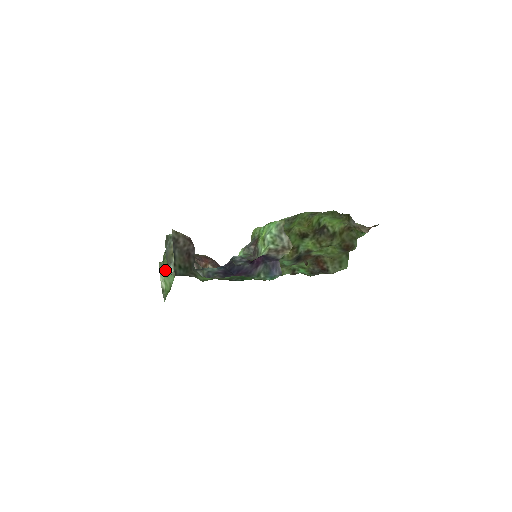
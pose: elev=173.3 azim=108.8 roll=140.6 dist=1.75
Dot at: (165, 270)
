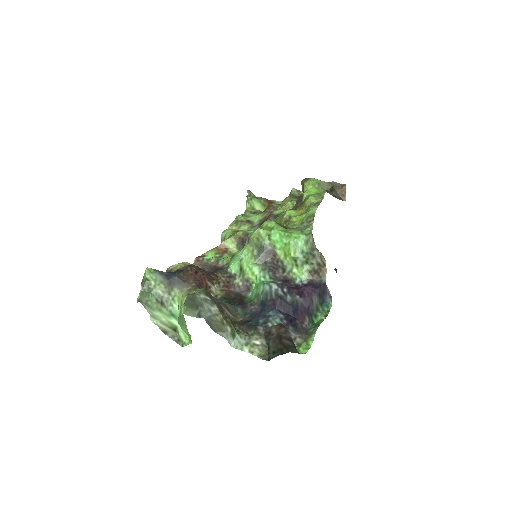
Dot at: (179, 321)
